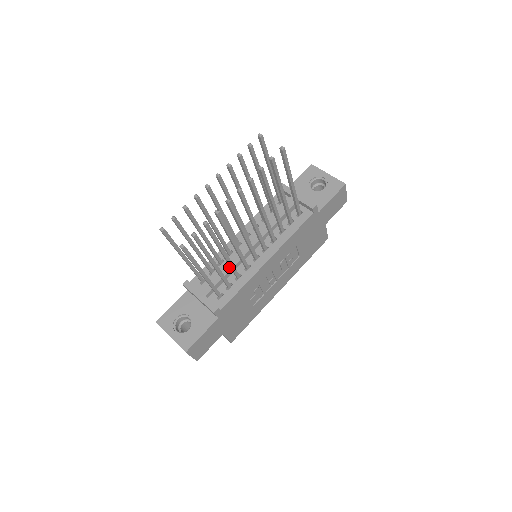
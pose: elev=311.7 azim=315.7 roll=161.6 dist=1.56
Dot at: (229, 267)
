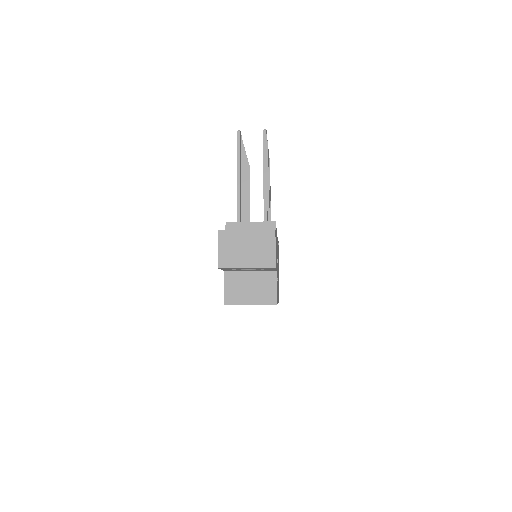
Dot at: occluded
